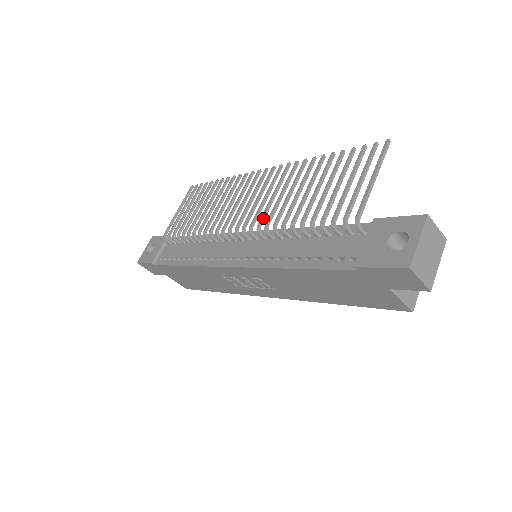
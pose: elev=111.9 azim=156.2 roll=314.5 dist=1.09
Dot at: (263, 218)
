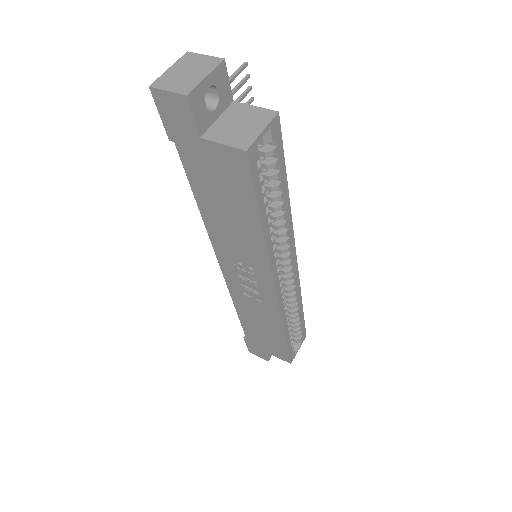
Dot at: occluded
